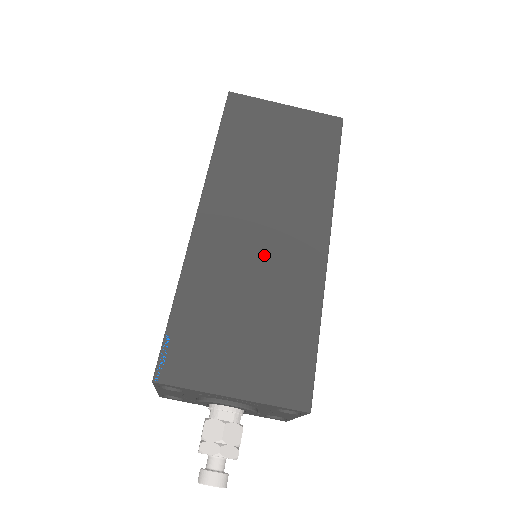
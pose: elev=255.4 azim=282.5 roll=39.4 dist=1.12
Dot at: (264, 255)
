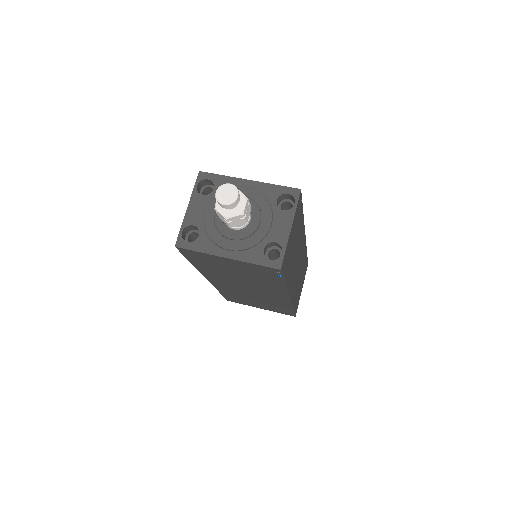
Dot at: occluded
